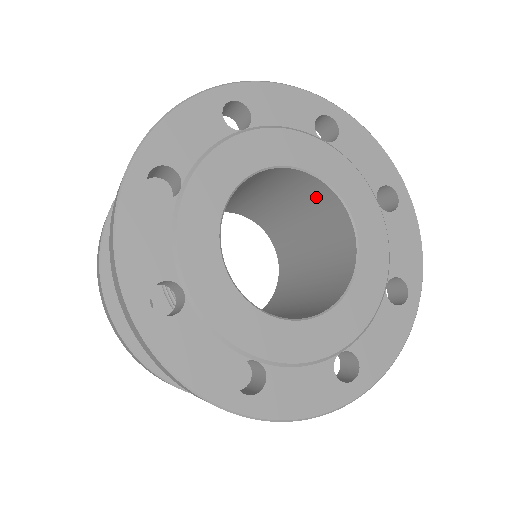
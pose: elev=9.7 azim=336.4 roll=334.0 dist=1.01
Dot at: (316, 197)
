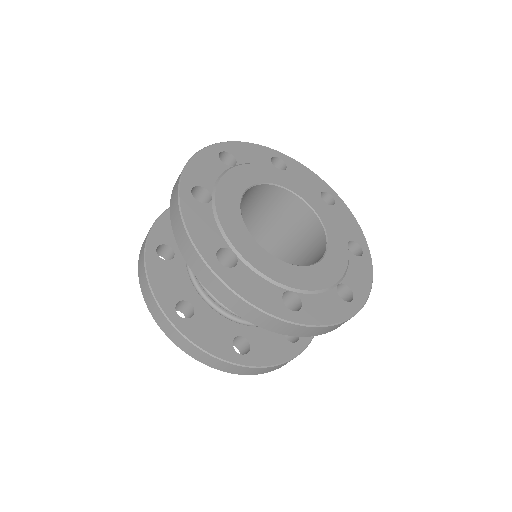
Dot at: (285, 206)
